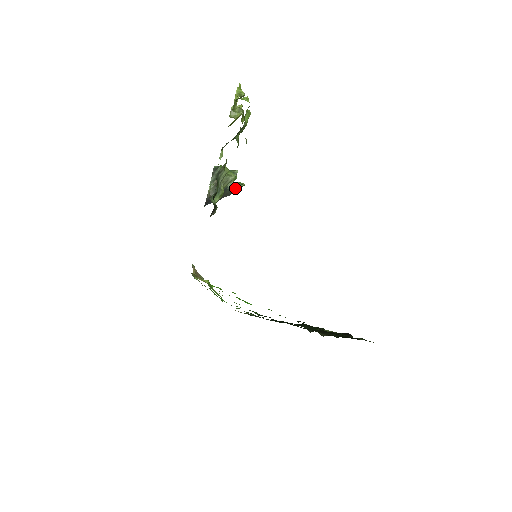
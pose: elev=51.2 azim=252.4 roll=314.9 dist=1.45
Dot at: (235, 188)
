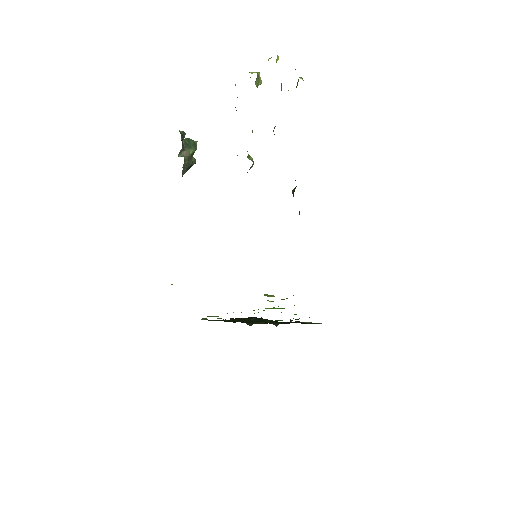
Dot at: occluded
